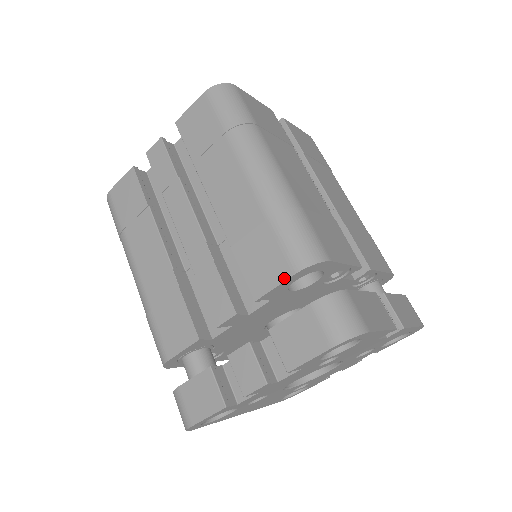
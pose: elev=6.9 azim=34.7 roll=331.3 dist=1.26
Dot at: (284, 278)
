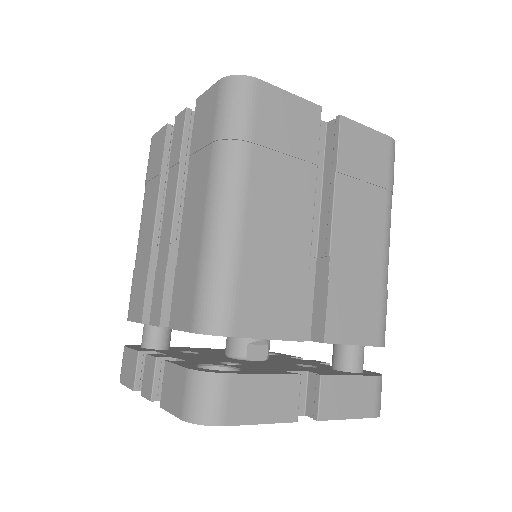
Dot at: (185, 328)
